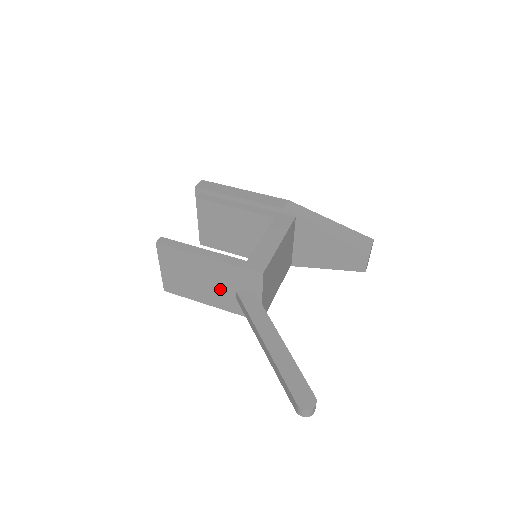
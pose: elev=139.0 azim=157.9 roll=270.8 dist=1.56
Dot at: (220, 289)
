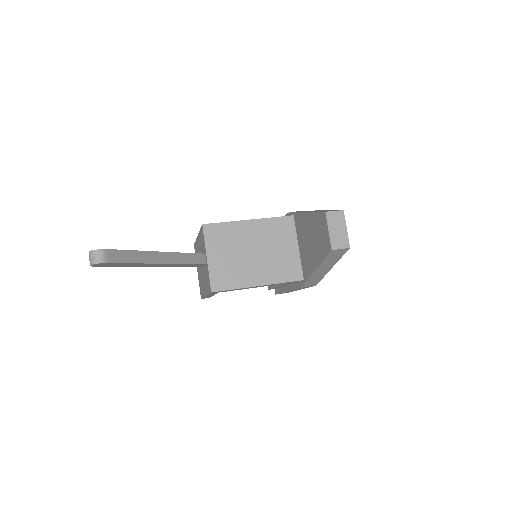
Dot at: (203, 268)
